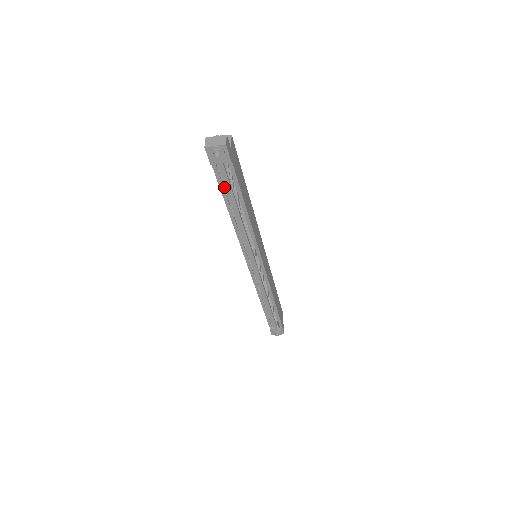
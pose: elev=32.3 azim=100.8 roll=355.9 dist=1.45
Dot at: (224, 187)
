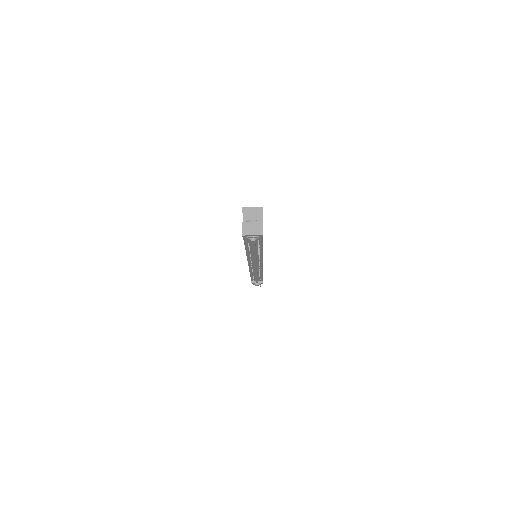
Dot at: (248, 244)
